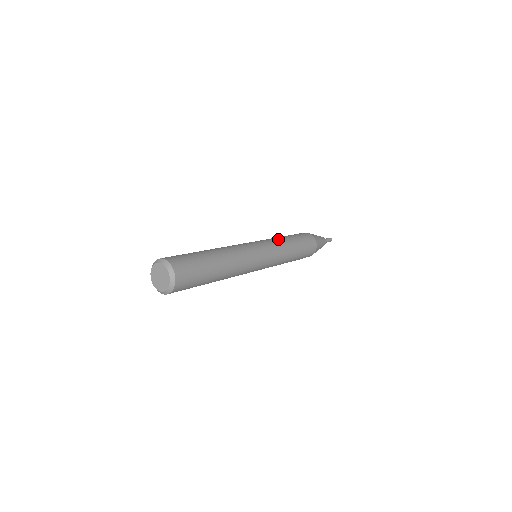
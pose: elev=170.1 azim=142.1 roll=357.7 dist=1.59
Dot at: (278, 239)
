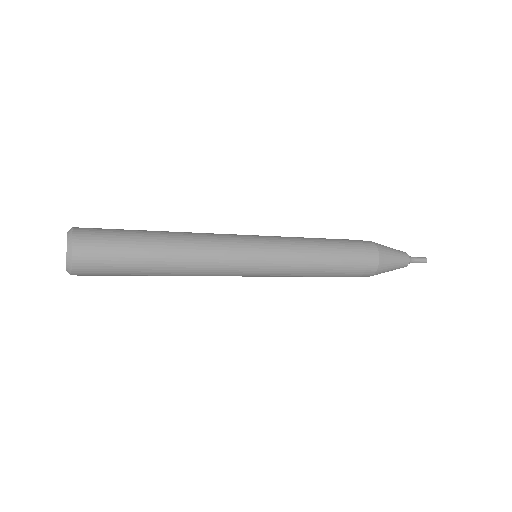
Dot at: (301, 238)
